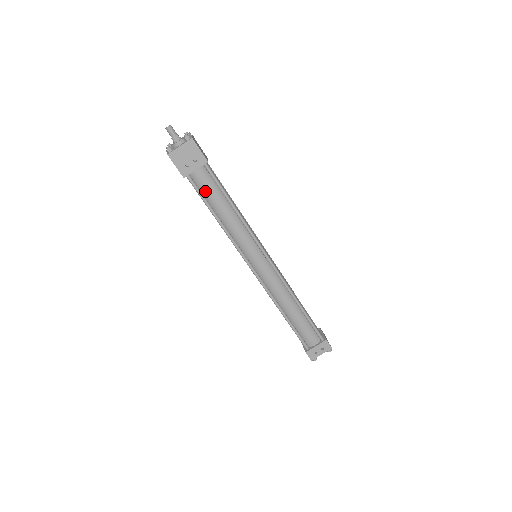
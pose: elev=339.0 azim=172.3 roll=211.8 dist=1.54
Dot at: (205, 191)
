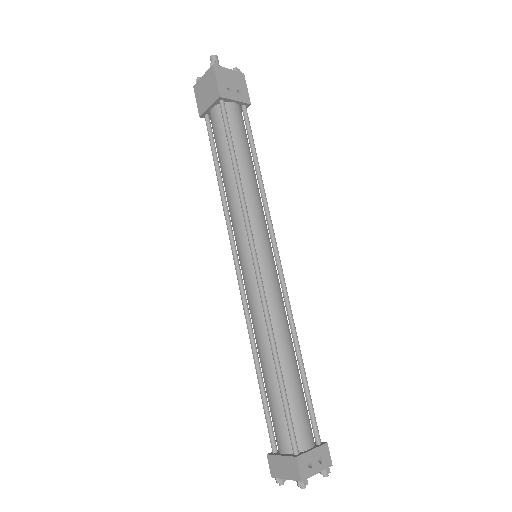
Dot at: (234, 130)
